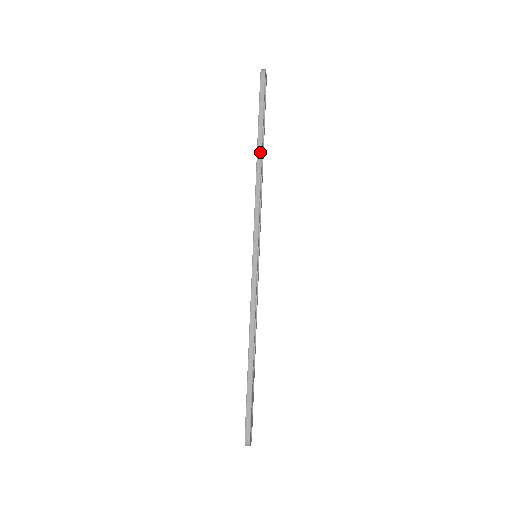
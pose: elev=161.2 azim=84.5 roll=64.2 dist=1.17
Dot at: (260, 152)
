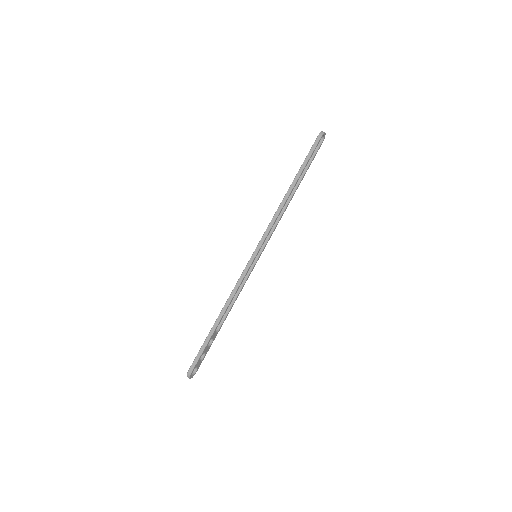
Dot at: (292, 187)
